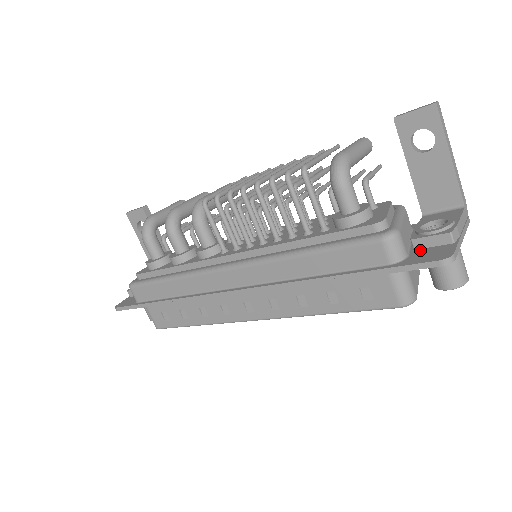
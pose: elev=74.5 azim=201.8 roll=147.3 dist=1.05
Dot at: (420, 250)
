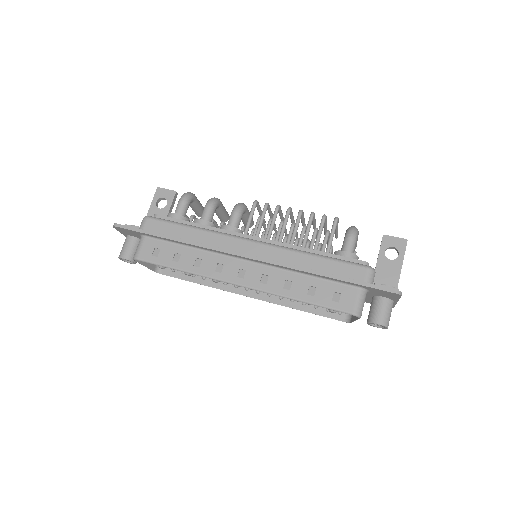
Dot at: occluded
